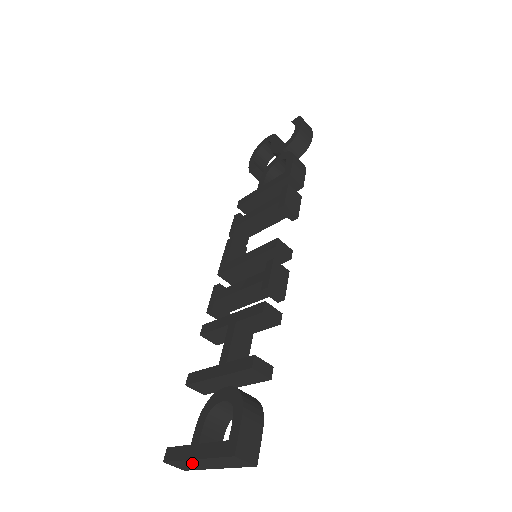
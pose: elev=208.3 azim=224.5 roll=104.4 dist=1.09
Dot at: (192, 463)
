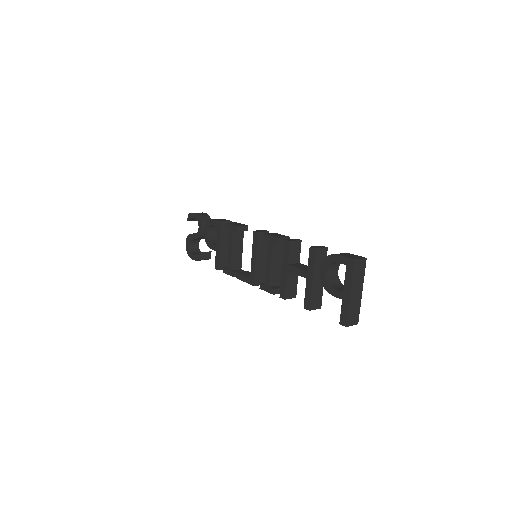
Dot at: (353, 304)
